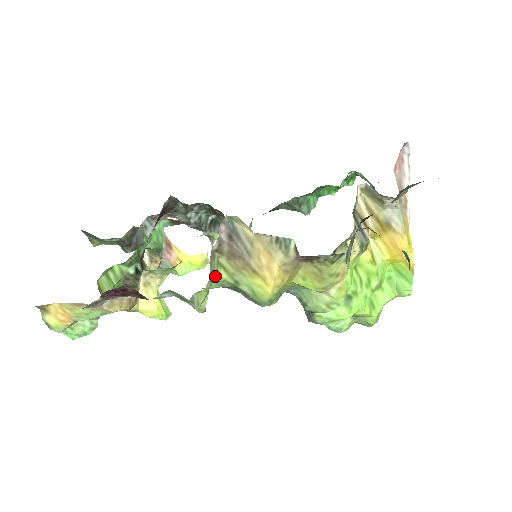
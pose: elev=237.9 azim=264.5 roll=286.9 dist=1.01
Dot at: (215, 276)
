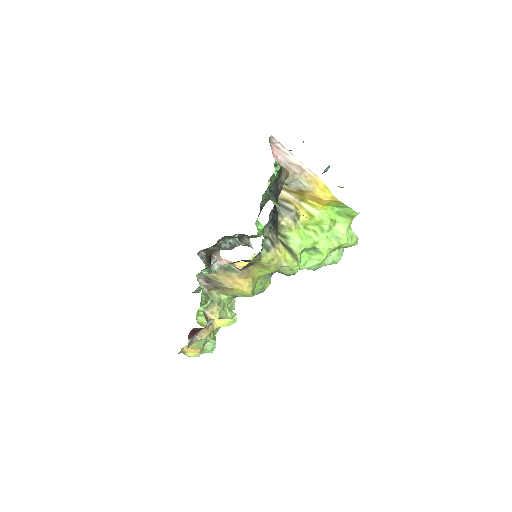
Dot at: (221, 300)
